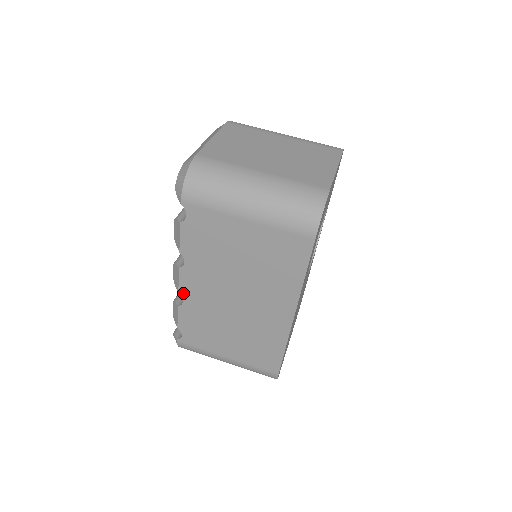
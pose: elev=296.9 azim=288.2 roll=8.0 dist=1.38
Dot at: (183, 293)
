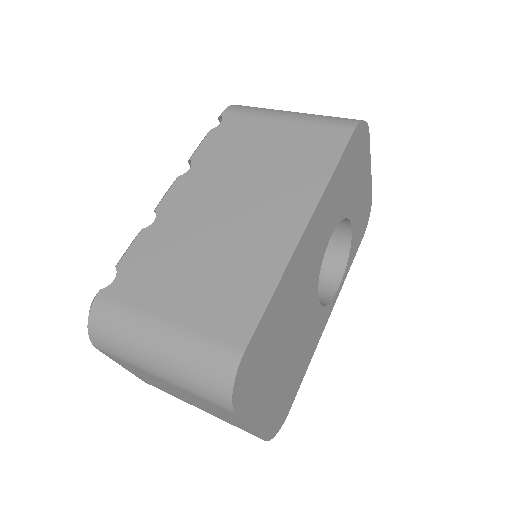
Dot at: (162, 209)
